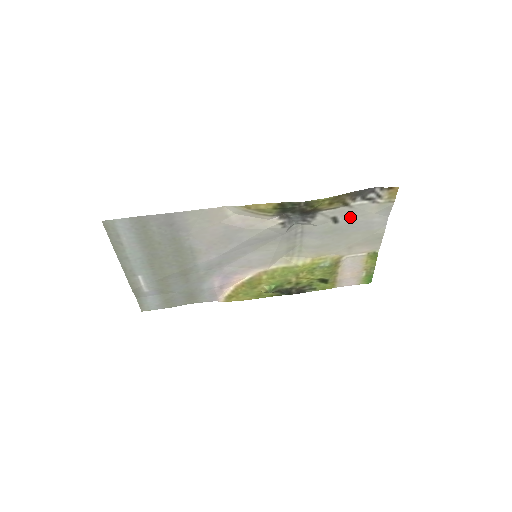
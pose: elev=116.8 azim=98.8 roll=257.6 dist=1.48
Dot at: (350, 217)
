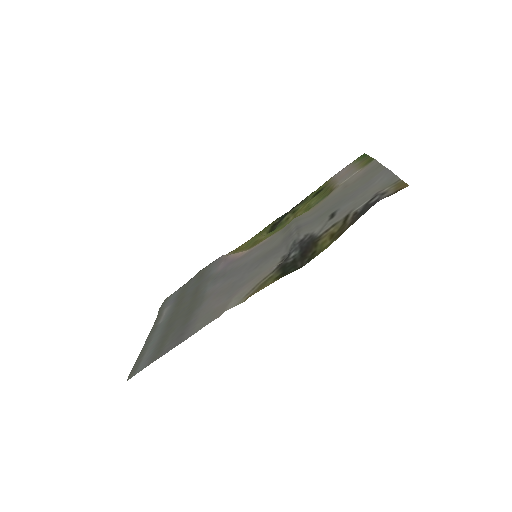
Dot at: (349, 204)
